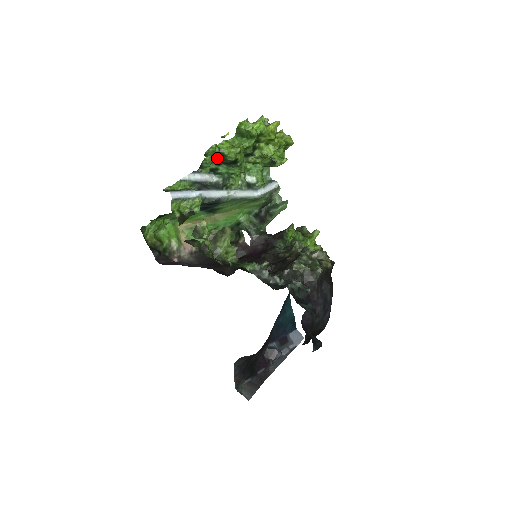
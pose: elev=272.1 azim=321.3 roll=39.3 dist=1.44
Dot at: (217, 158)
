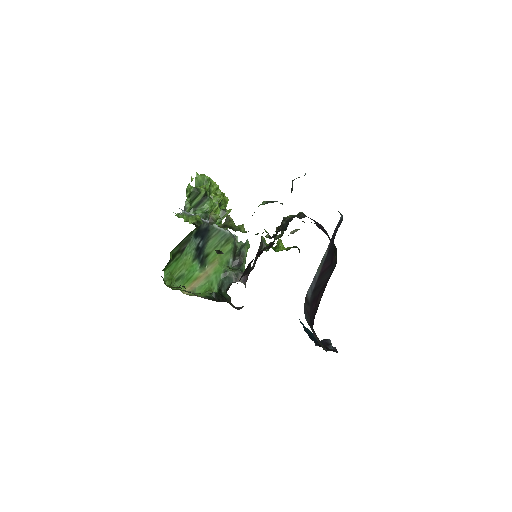
Dot at: (193, 198)
